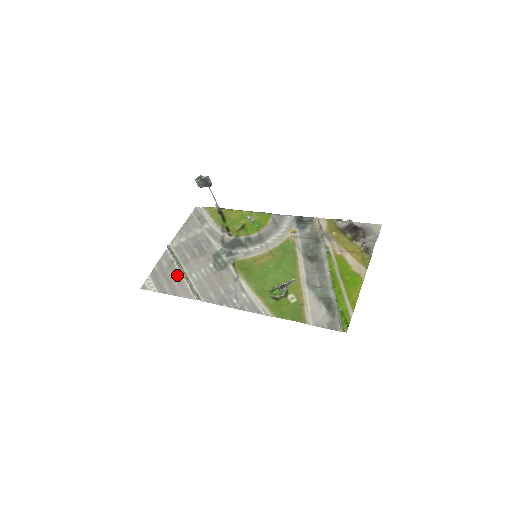
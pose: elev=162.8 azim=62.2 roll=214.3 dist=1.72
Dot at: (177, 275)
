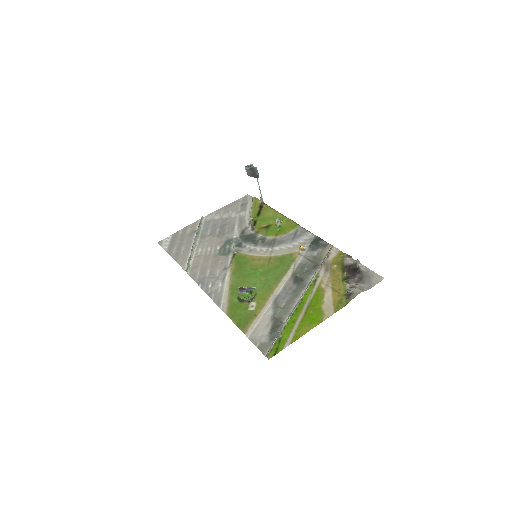
Dot at: (189, 244)
